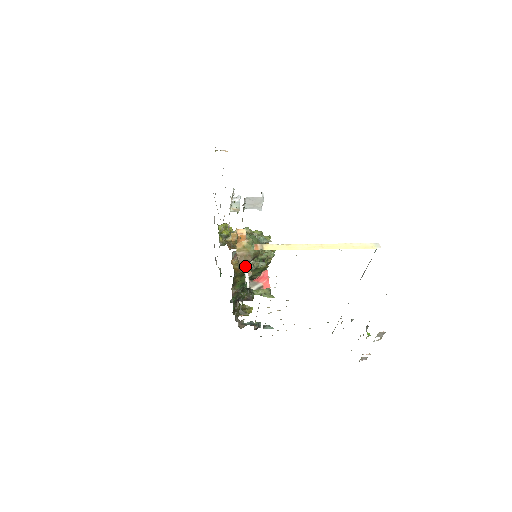
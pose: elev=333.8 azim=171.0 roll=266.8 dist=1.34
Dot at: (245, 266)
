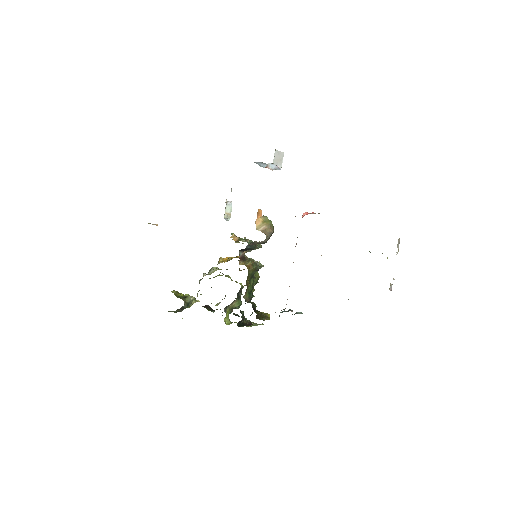
Dot at: occluded
